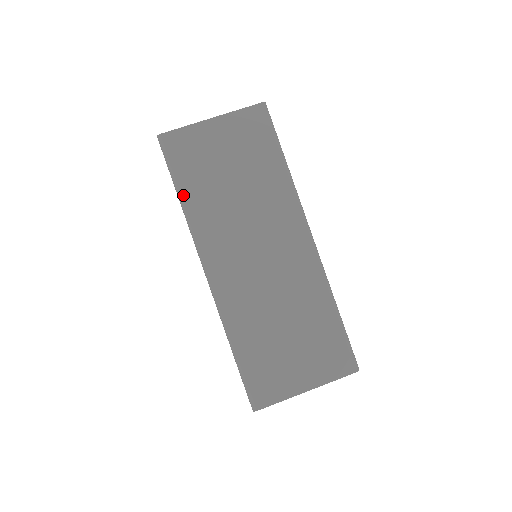
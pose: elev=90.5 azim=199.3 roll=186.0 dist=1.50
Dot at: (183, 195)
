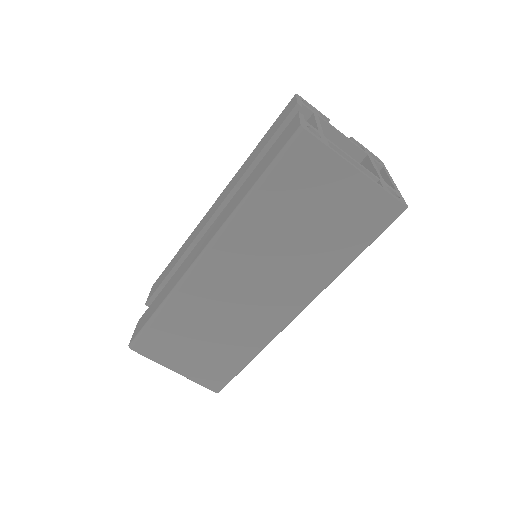
Dot at: (257, 193)
